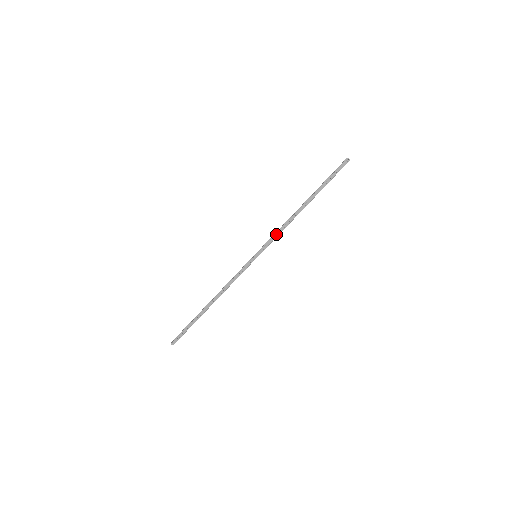
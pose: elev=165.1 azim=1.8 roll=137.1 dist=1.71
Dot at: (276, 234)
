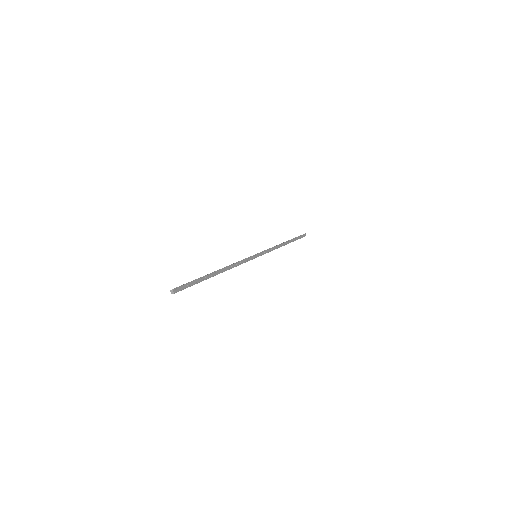
Dot at: (270, 249)
